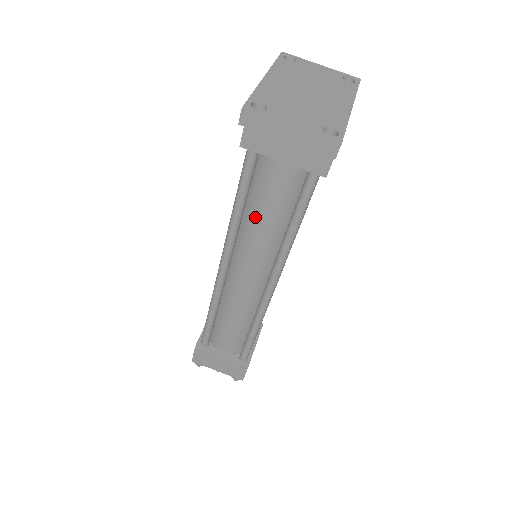
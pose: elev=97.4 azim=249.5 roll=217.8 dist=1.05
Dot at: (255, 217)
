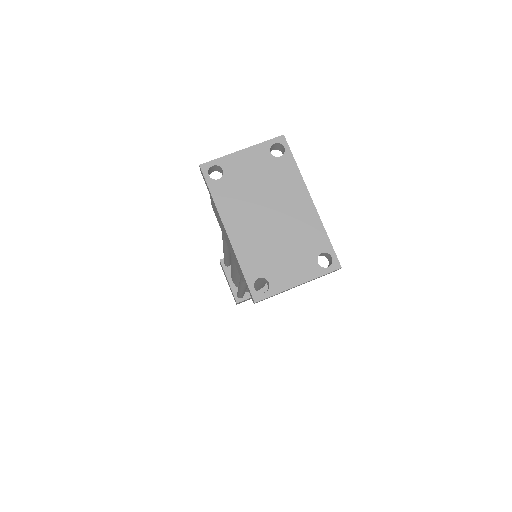
Dot at: occluded
